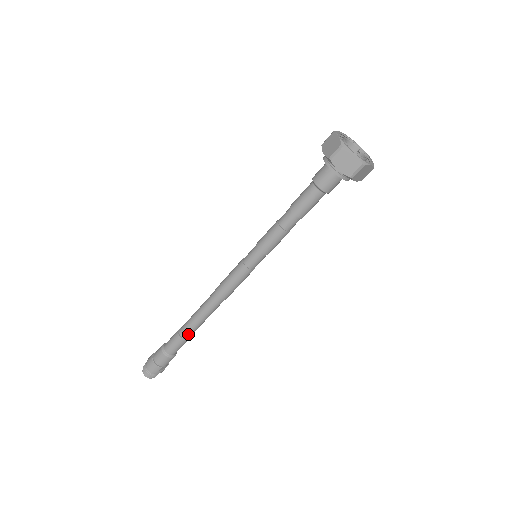
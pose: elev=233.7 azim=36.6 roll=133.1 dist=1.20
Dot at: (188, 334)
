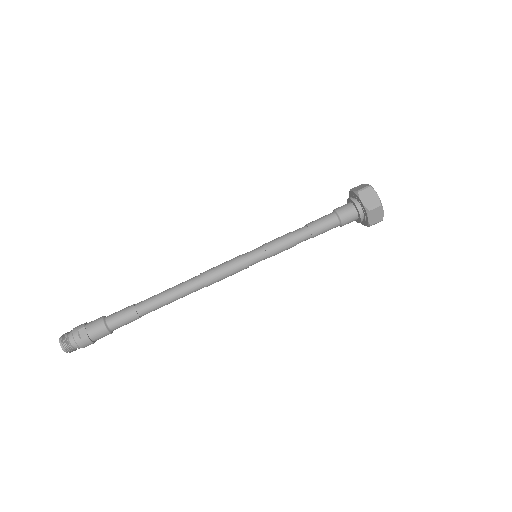
Dot at: (143, 303)
